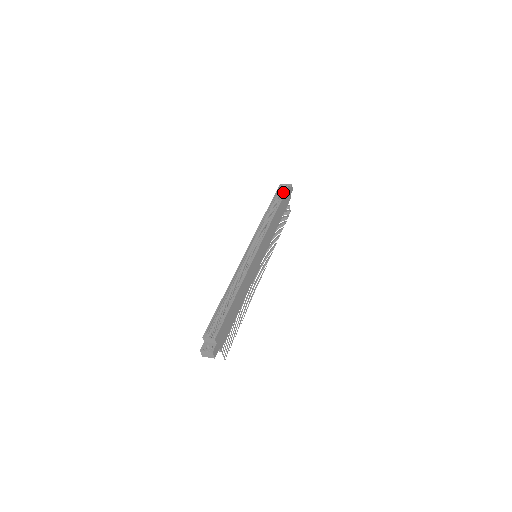
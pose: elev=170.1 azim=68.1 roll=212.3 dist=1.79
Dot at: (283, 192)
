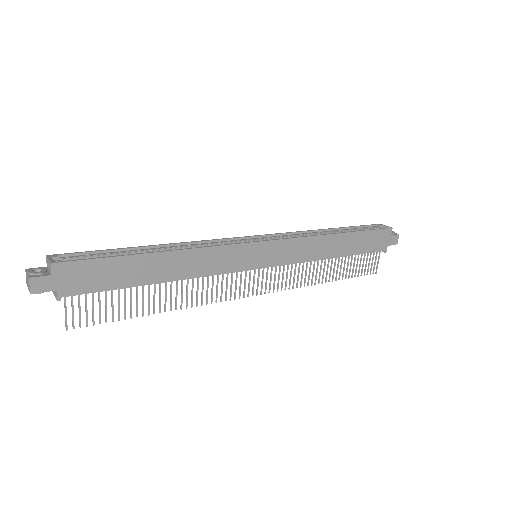
Dot at: occluded
